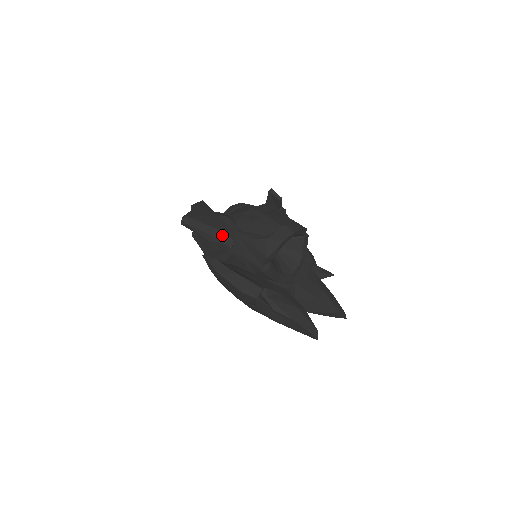
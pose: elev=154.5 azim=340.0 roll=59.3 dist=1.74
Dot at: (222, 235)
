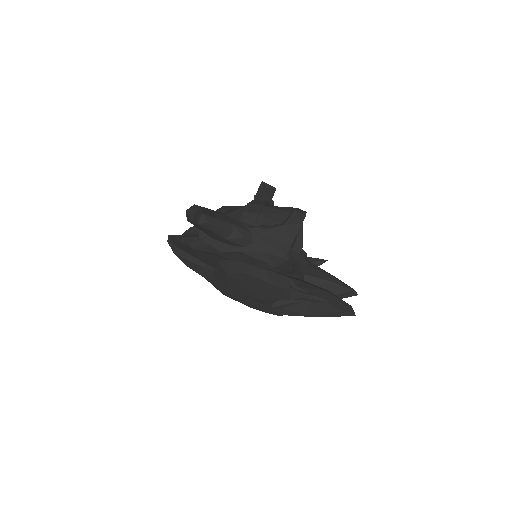
Dot at: (240, 230)
